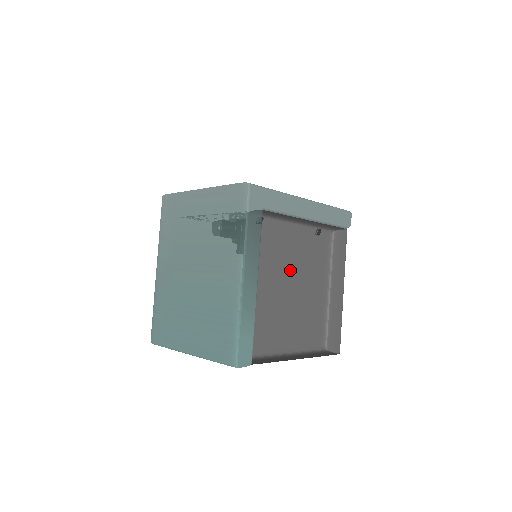
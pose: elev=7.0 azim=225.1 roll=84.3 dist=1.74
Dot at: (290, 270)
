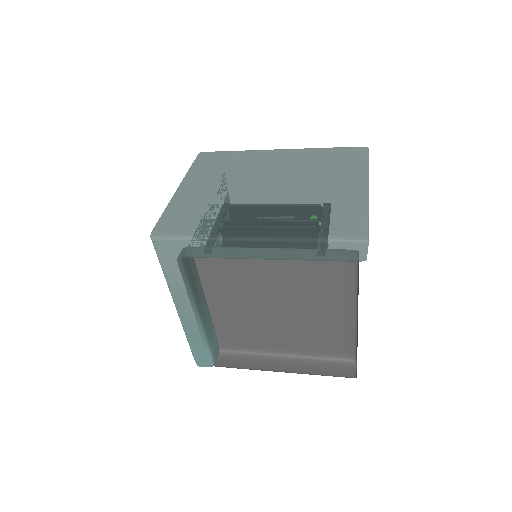
Dot at: (275, 291)
